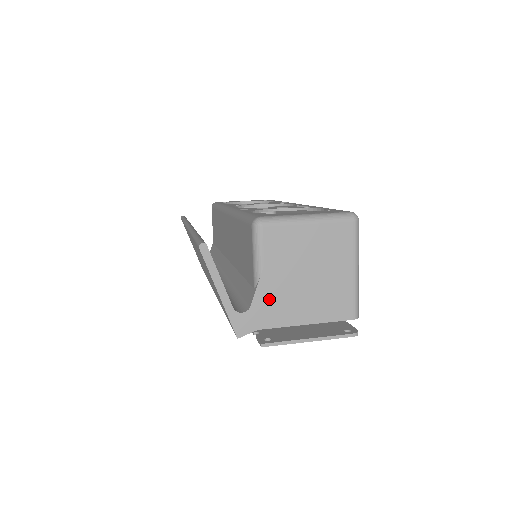
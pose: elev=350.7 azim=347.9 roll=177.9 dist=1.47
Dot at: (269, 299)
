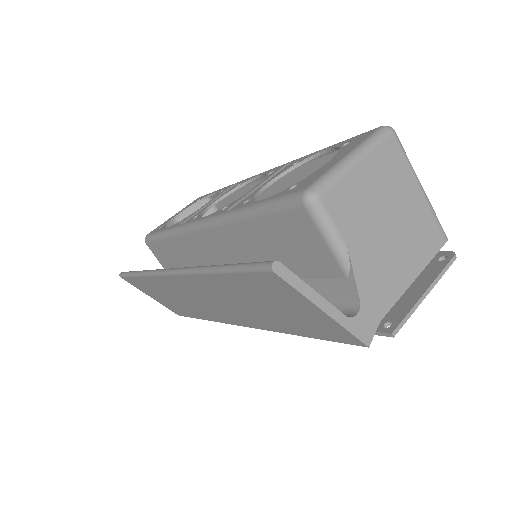
Dot at: (371, 278)
